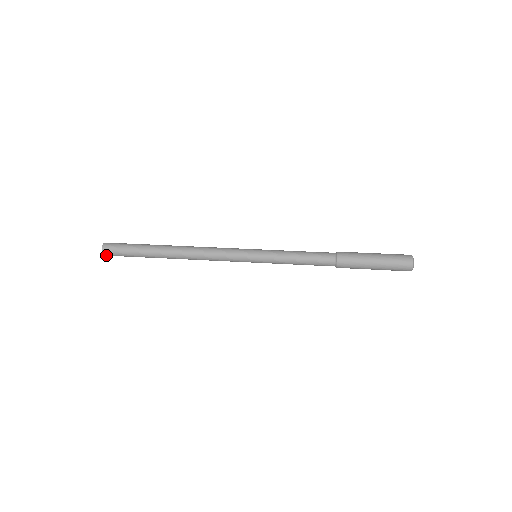
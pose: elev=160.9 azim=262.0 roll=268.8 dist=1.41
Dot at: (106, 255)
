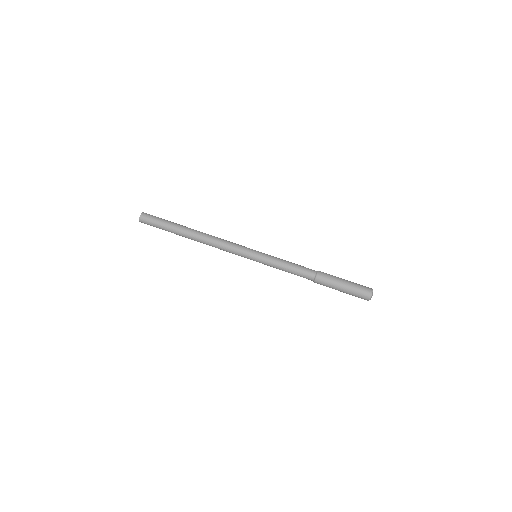
Dot at: occluded
